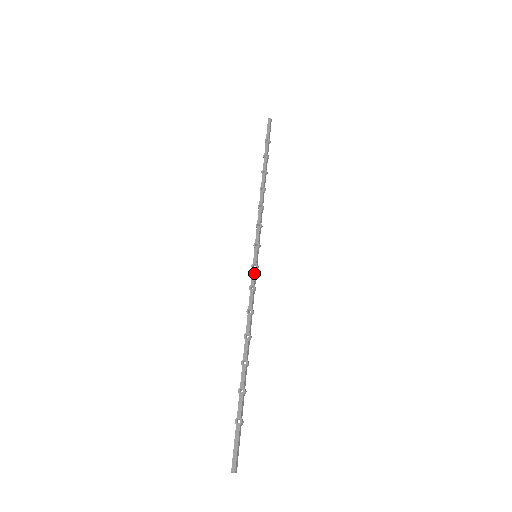
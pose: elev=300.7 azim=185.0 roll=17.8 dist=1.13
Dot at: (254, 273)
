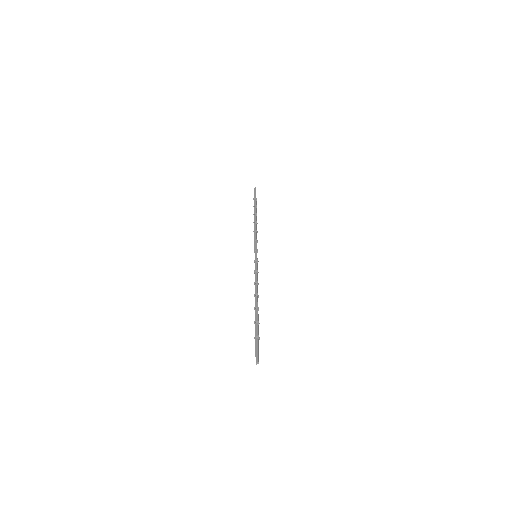
Dot at: (256, 264)
